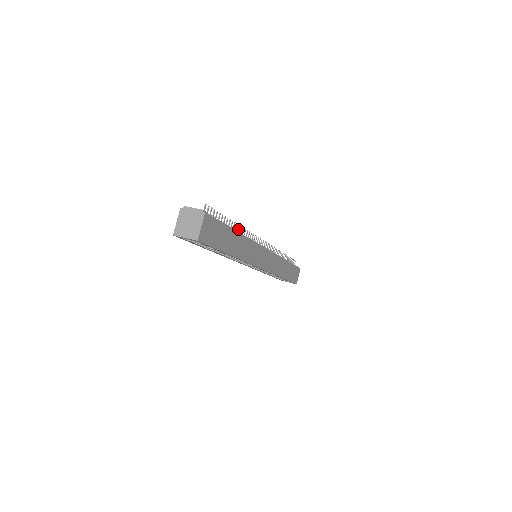
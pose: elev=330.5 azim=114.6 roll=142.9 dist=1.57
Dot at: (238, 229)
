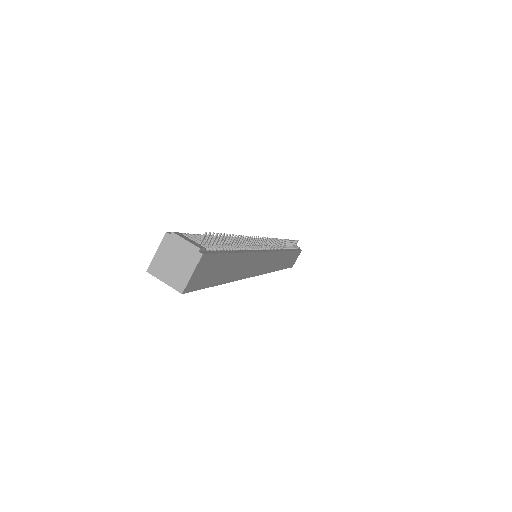
Dot at: (243, 241)
